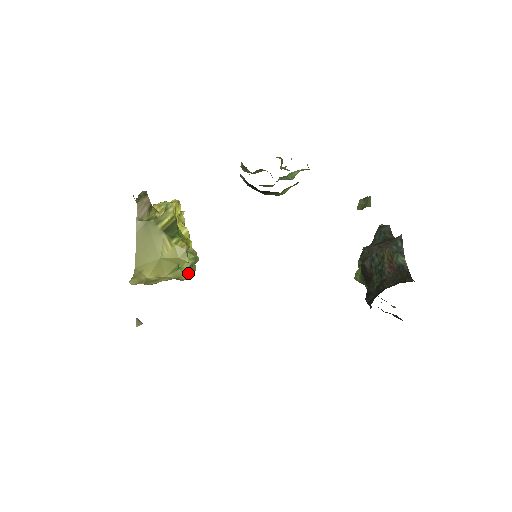
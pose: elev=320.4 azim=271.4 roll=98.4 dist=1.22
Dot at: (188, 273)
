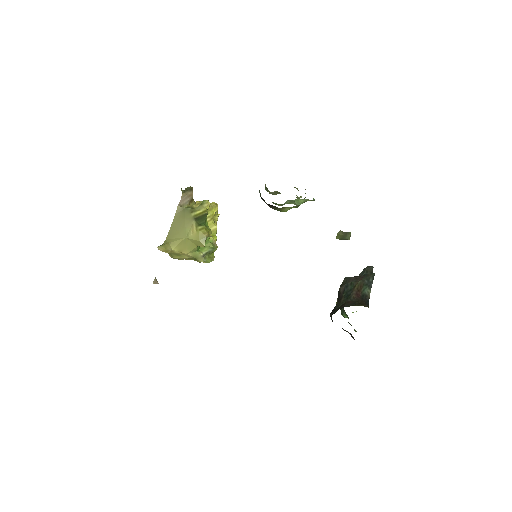
Dot at: (204, 257)
